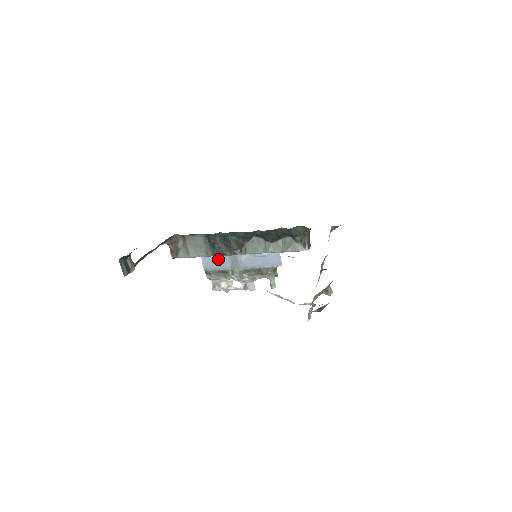
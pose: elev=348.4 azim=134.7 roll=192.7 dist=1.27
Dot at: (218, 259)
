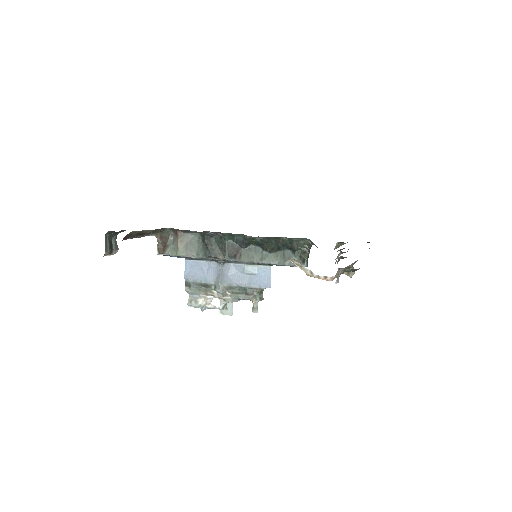
Dot at: (203, 270)
